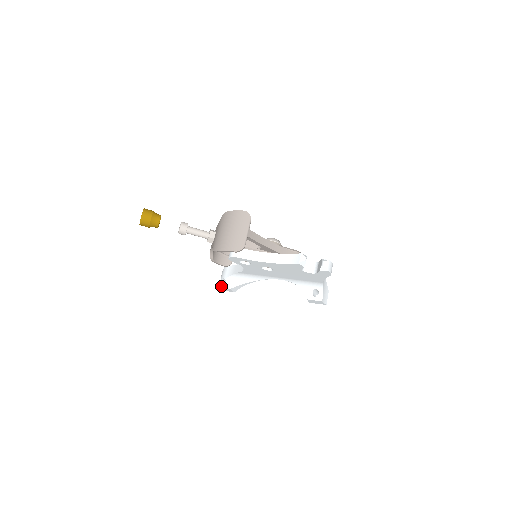
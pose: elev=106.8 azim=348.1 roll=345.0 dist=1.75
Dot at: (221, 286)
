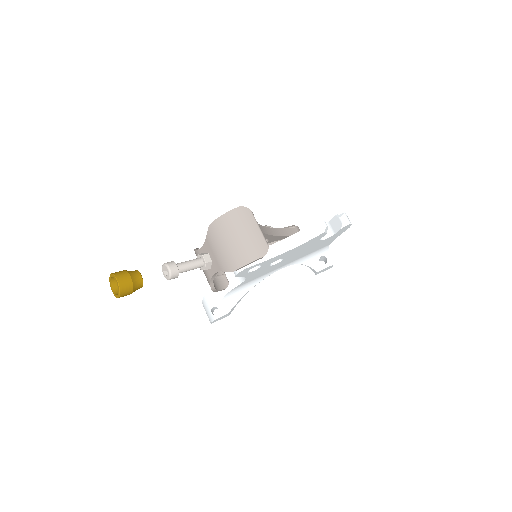
Dot at: (216, 317)
